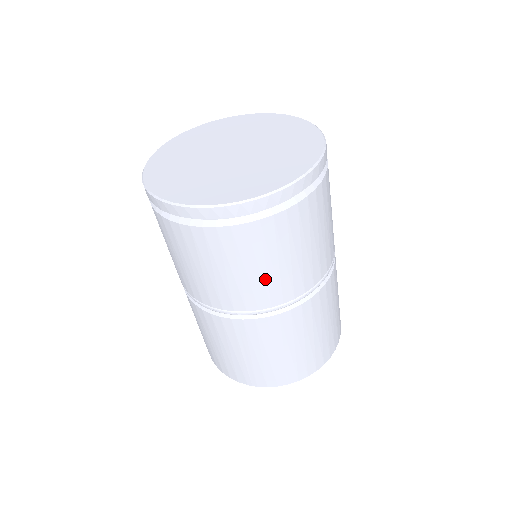
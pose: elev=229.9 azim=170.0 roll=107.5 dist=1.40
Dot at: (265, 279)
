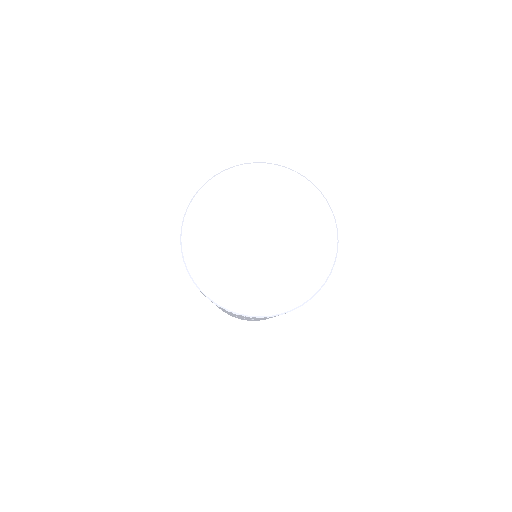
Dot at: occluded
